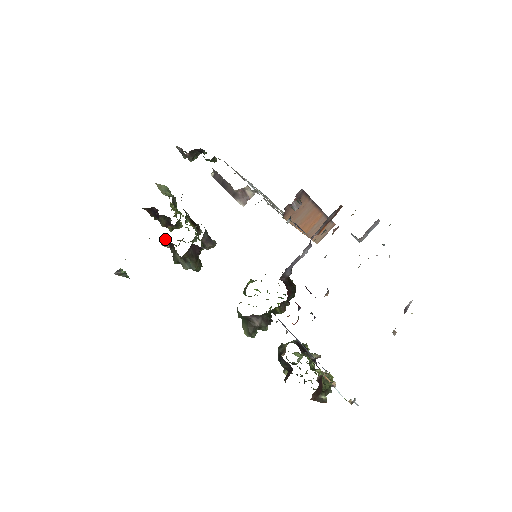
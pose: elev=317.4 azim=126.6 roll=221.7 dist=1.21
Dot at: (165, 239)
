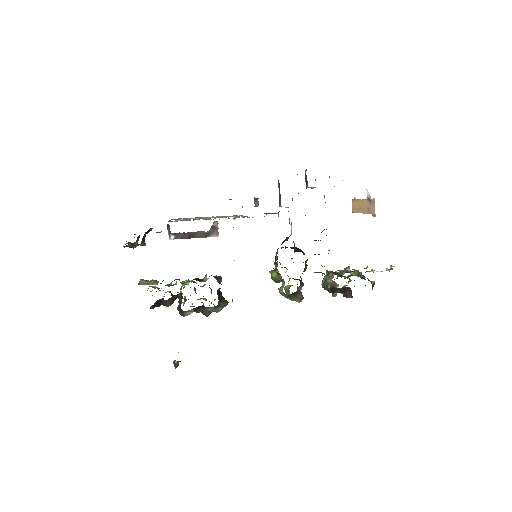
Dot at: (191, 309)
